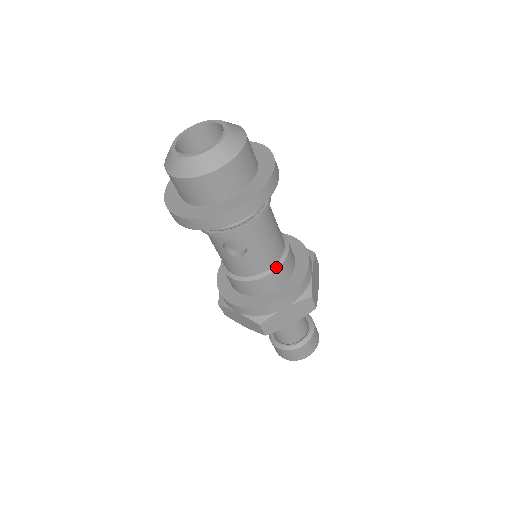
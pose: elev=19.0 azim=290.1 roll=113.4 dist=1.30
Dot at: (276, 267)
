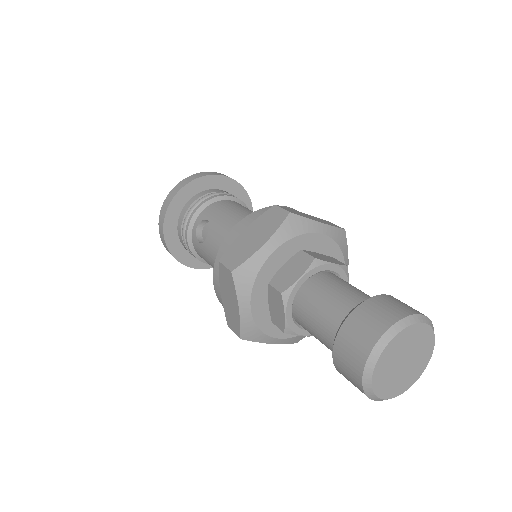
Dot at: occluded
